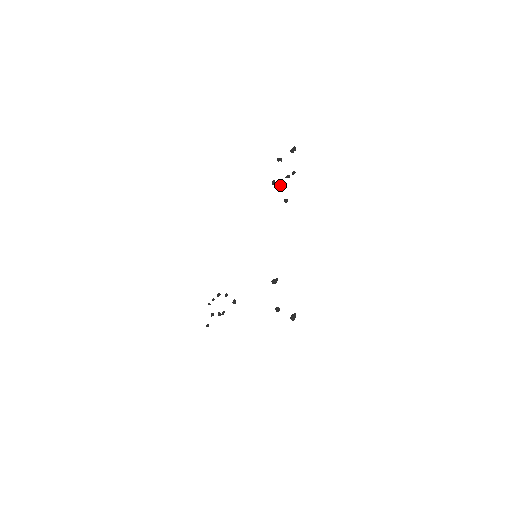
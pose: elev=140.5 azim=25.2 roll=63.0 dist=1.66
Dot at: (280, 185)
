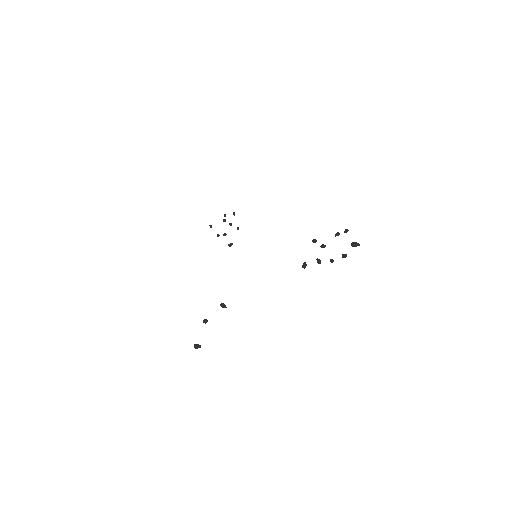
Dot at: (321, 246)
